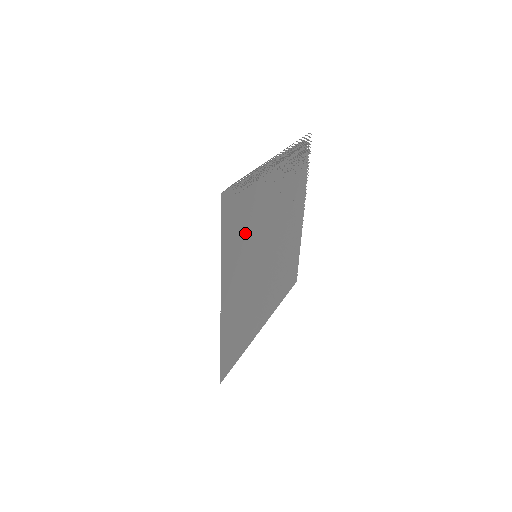
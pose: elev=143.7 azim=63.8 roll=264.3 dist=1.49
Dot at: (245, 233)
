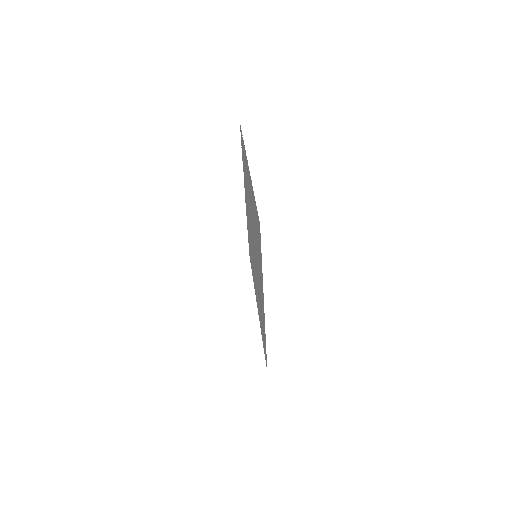
Dot at: occluded
